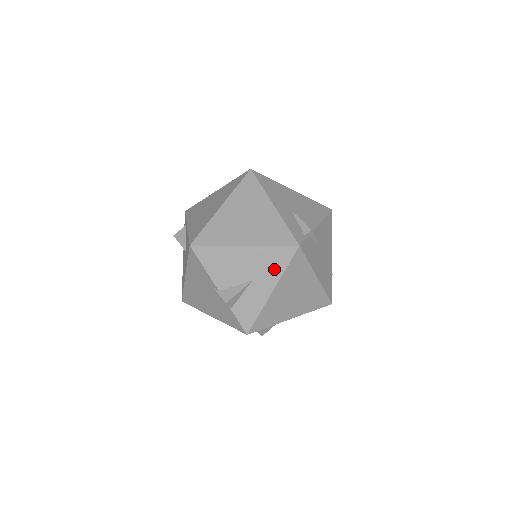
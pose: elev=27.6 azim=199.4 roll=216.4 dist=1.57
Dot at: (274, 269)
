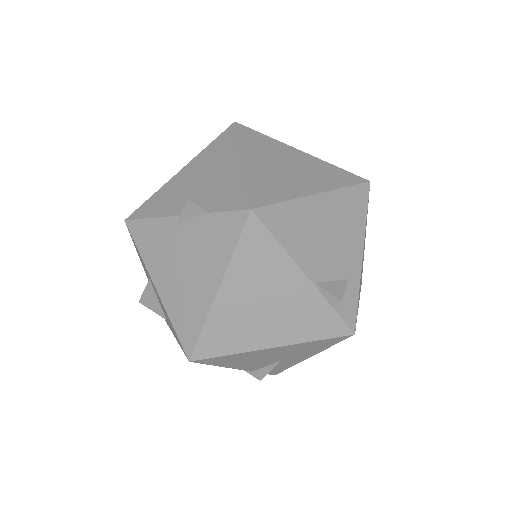
Dot at: (226, 150)
